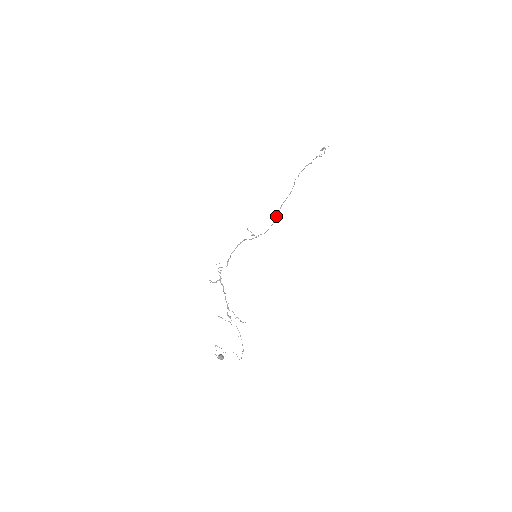
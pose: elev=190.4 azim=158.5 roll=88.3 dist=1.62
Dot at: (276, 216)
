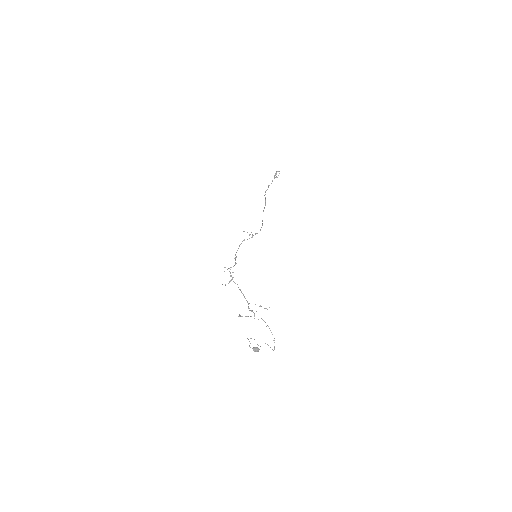
Dot at: (262, 220)
